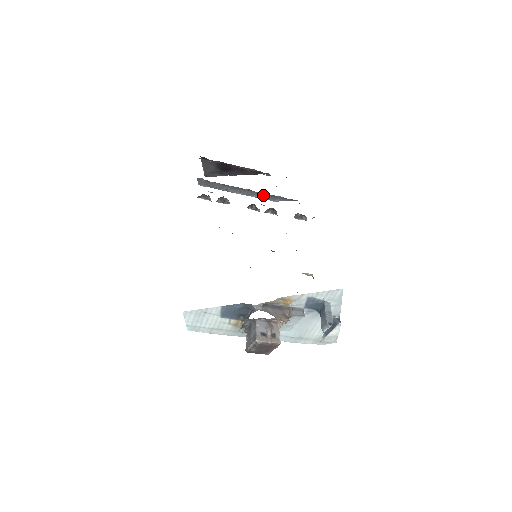
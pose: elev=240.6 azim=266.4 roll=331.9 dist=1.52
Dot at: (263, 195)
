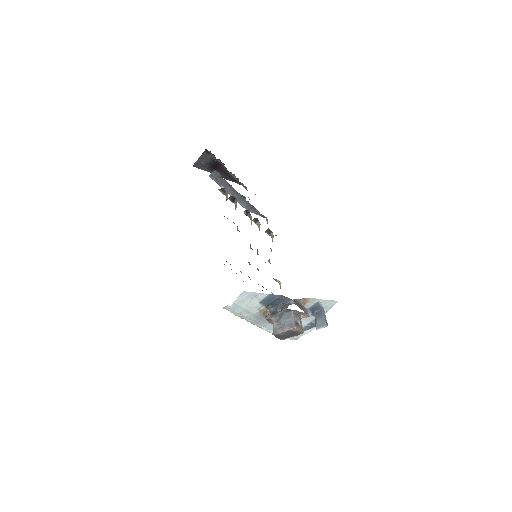
Dot at: (246, 203)
